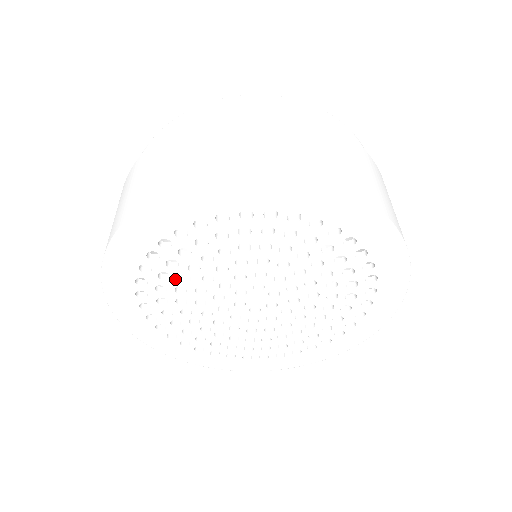
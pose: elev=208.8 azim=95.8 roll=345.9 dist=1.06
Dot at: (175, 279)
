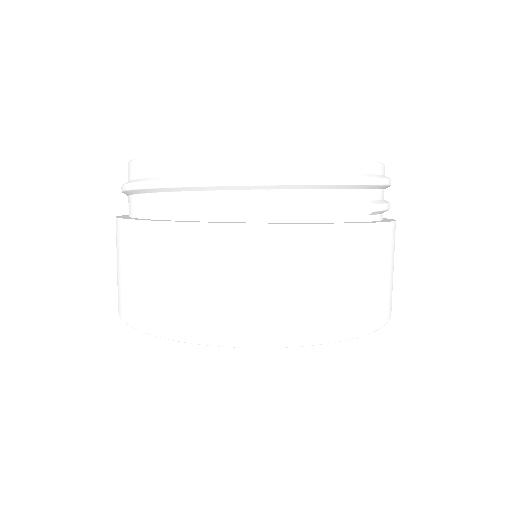
Dot at: occluded
